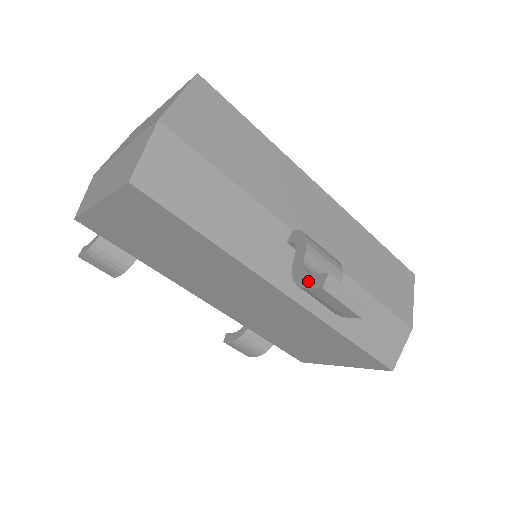
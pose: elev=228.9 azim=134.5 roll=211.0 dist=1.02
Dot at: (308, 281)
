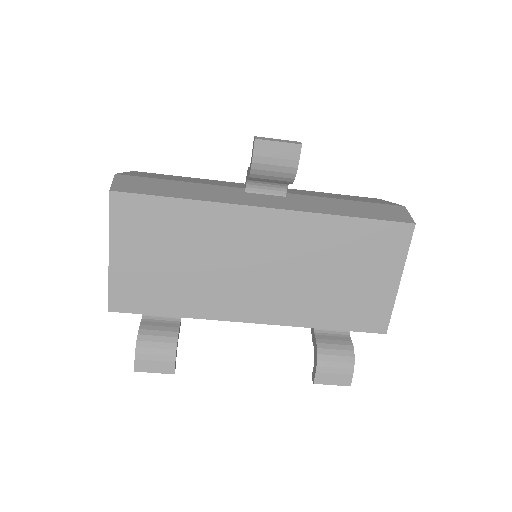
Dot at: (252, 156)
